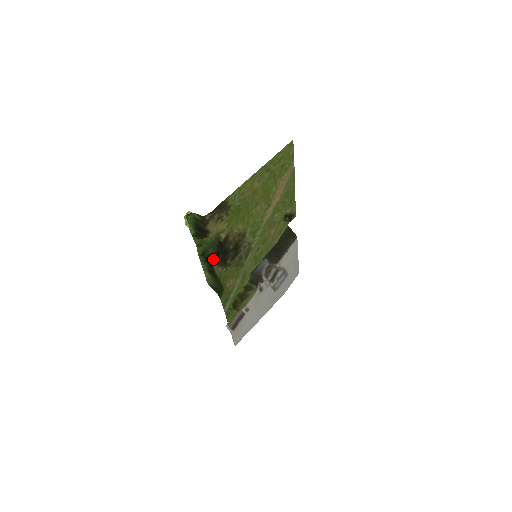
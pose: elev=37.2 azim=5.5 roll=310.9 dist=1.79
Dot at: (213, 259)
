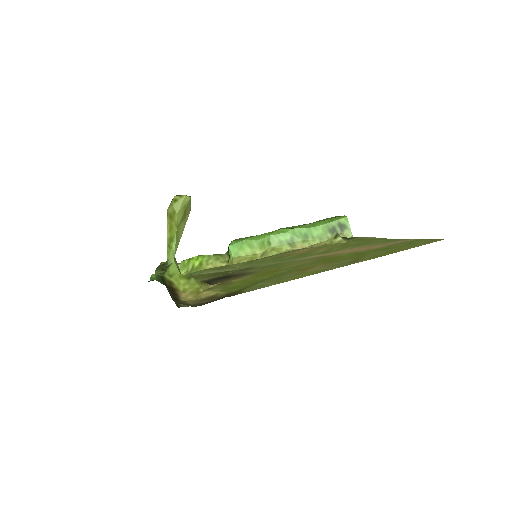
Dot at: occluded
